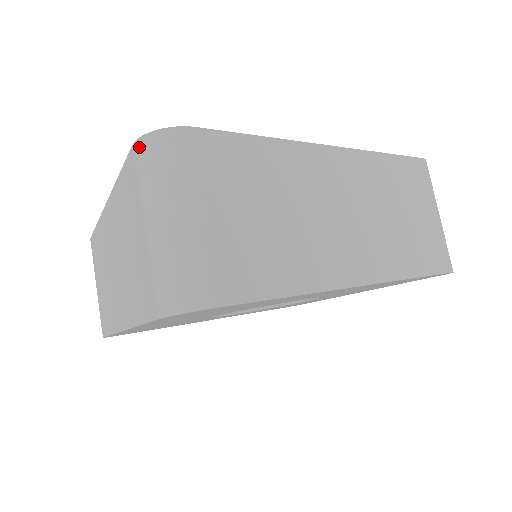
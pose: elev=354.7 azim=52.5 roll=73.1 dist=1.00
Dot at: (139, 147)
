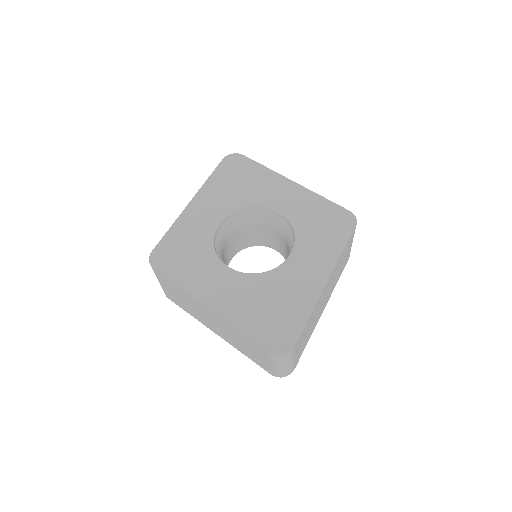
Dot at: (274, 355)
